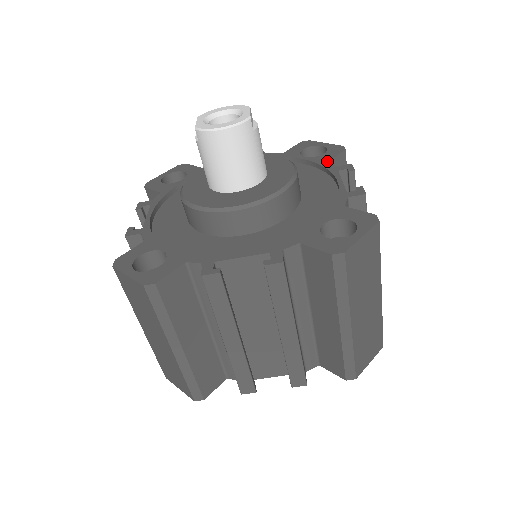
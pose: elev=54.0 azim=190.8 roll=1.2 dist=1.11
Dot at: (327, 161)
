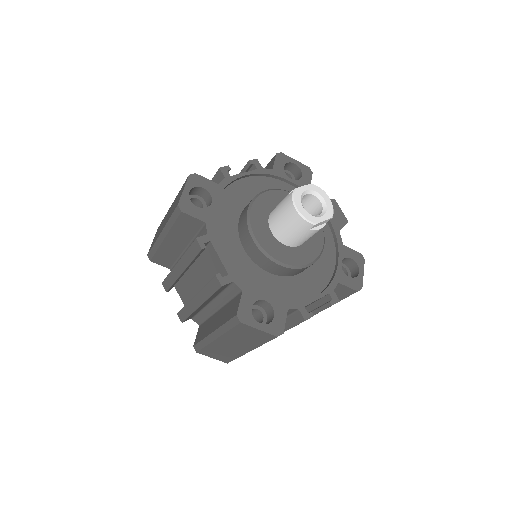
Dot at: (339, 282)
